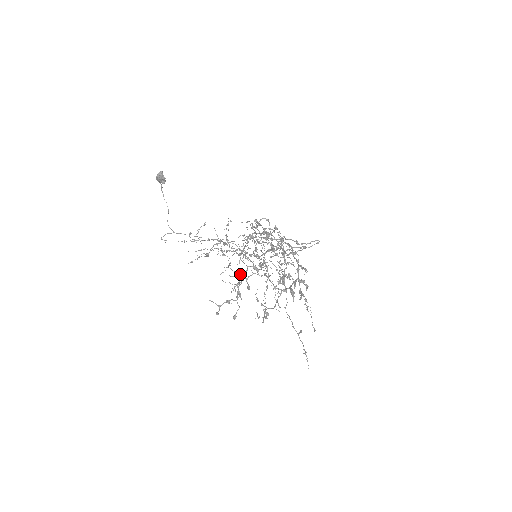
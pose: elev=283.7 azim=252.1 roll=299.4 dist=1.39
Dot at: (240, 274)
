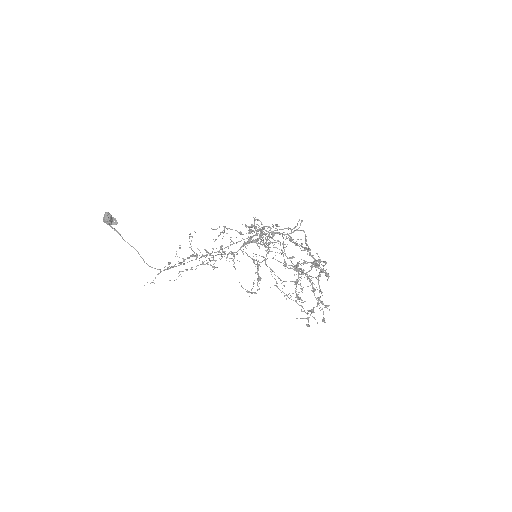
Dot at: occluded
